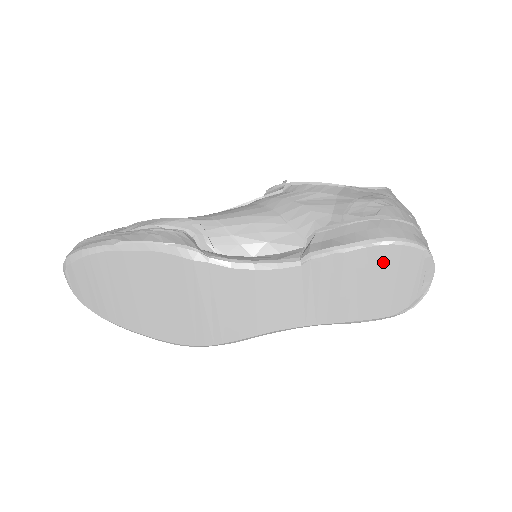
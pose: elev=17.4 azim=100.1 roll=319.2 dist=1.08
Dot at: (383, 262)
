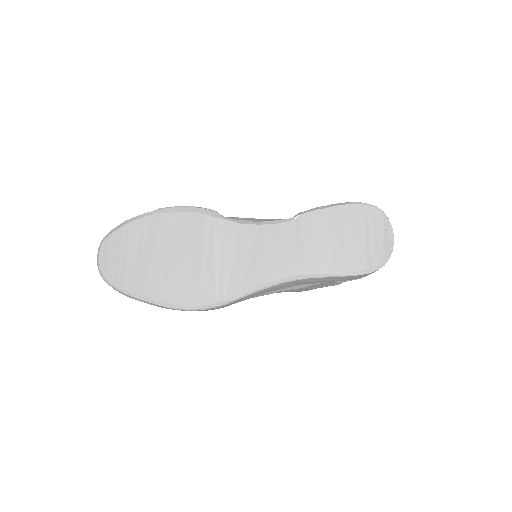
Dot at: (354, 218)
